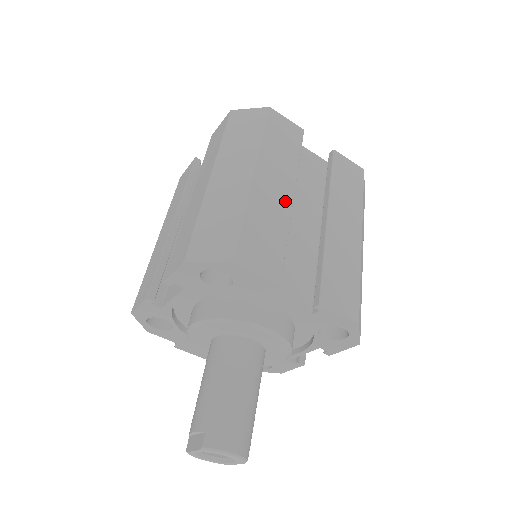
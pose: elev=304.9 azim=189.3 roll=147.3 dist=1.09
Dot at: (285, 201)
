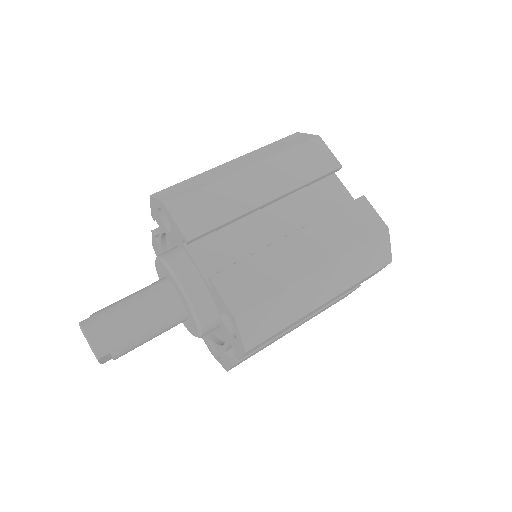
Dot at: (258, 198)
